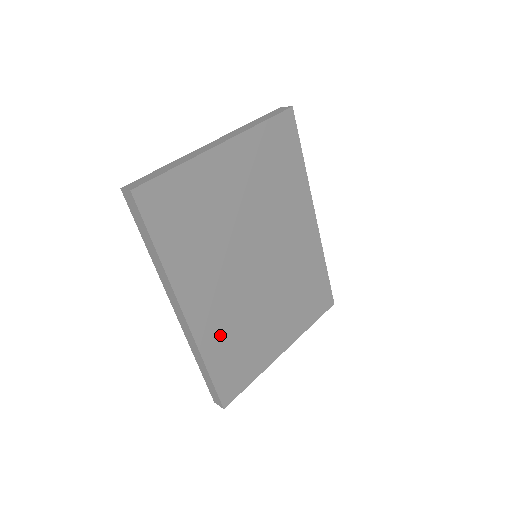
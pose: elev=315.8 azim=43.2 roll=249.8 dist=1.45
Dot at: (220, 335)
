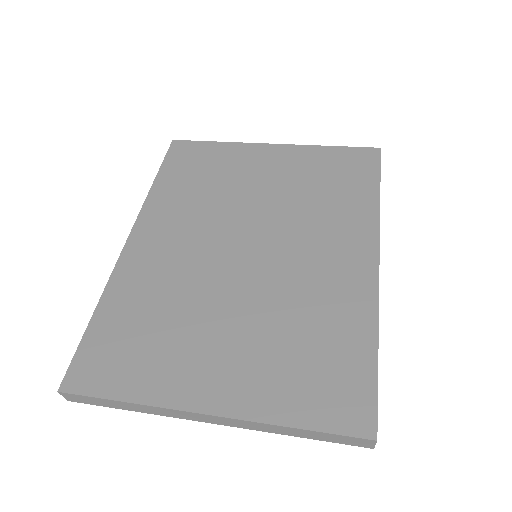
Dot at: (141, 289)
